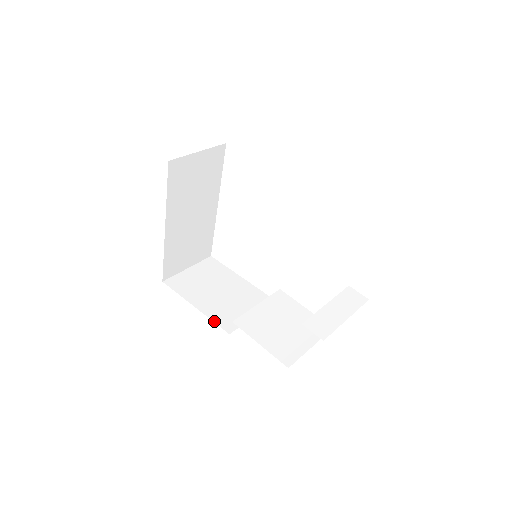
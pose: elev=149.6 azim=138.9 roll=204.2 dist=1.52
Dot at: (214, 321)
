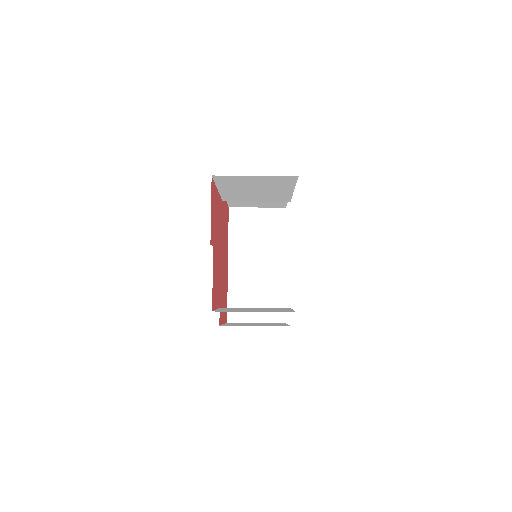
Dot at: occluded
